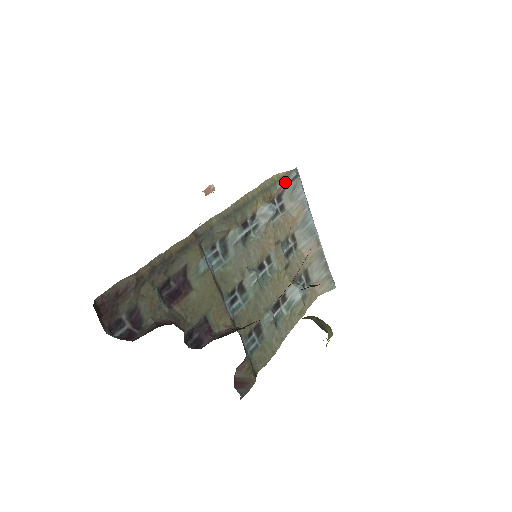
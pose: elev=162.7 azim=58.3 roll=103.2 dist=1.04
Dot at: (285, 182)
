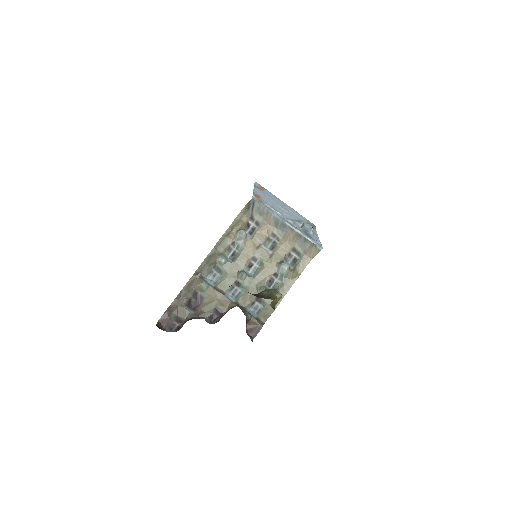
Dot at: (249, 210)
